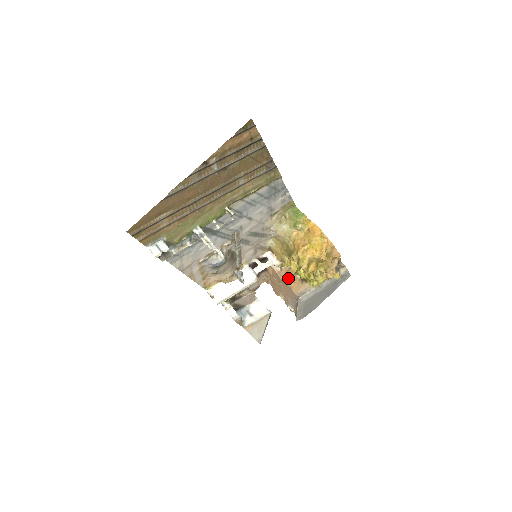
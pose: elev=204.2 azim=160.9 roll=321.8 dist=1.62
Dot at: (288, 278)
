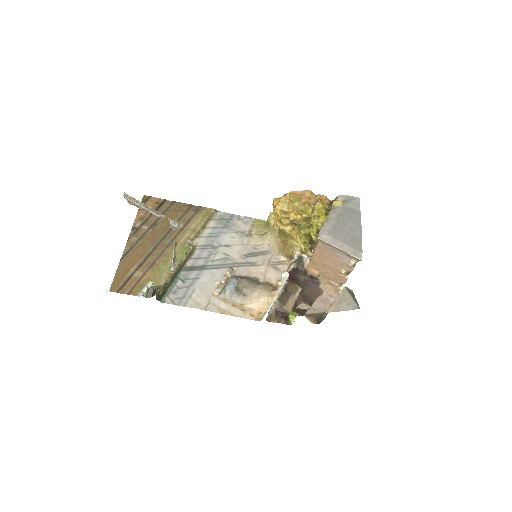
Dot at: occluded
